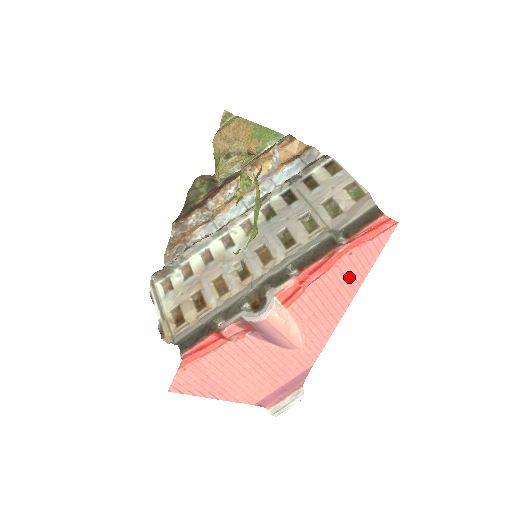
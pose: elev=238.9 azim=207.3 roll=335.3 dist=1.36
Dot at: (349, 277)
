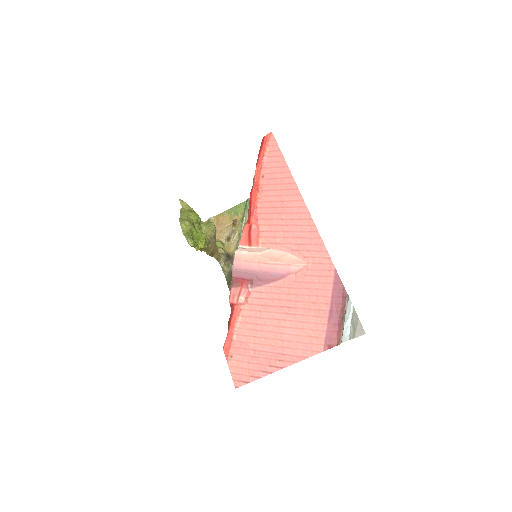
Dot at: (280, 187)
